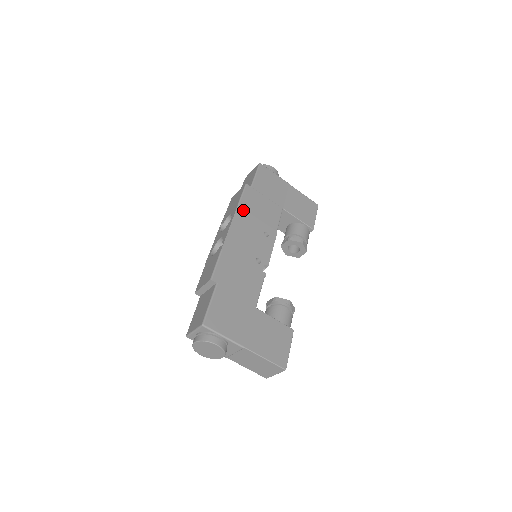
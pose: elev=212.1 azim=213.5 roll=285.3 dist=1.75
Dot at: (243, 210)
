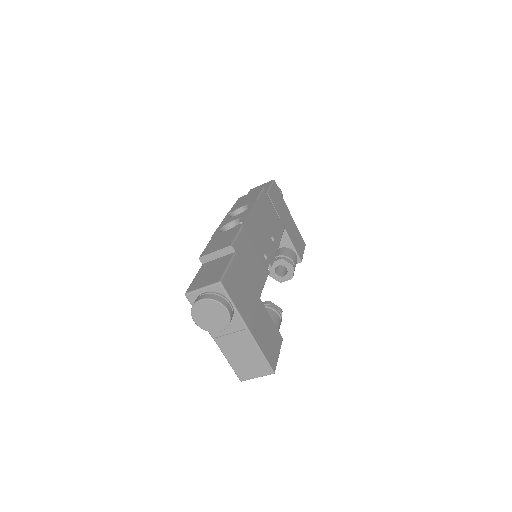
Dot at: (260, 206)
